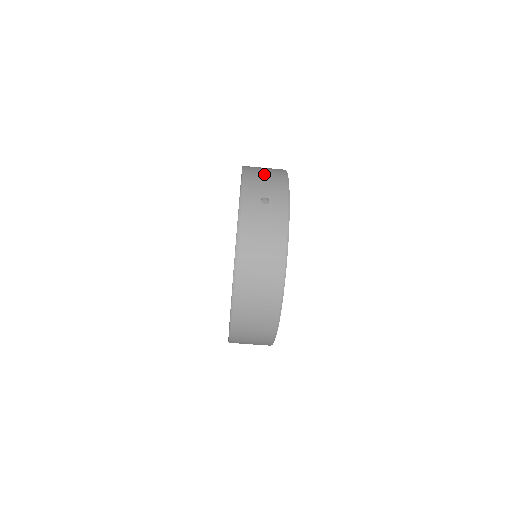
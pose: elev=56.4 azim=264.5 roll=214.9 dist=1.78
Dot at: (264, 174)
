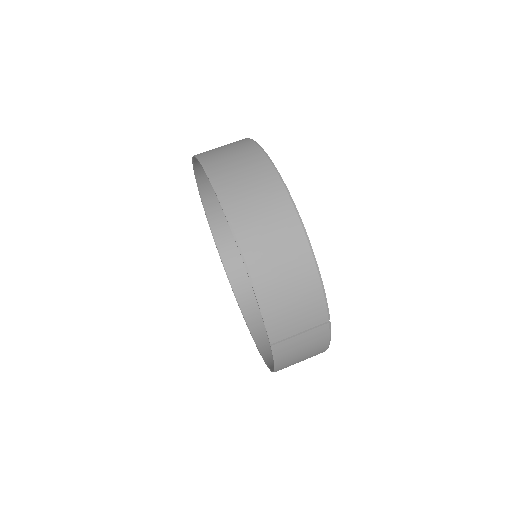
Dot at: occluded
